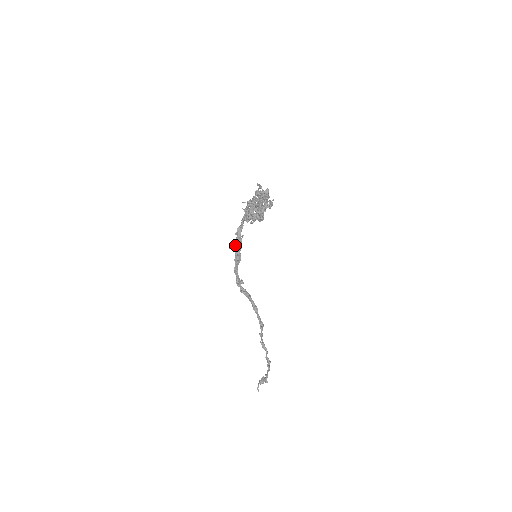
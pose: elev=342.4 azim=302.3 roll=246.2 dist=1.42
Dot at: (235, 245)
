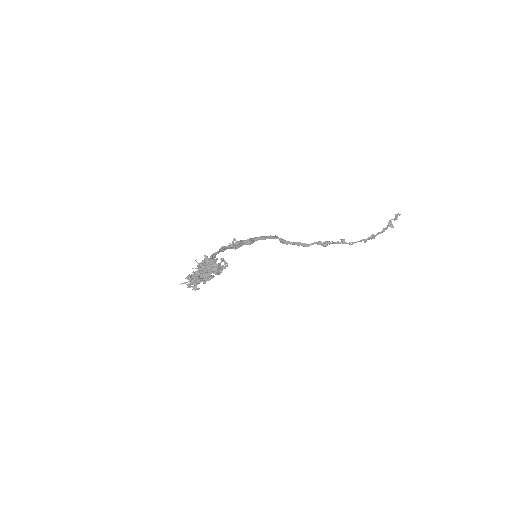
Dot at: occluded
